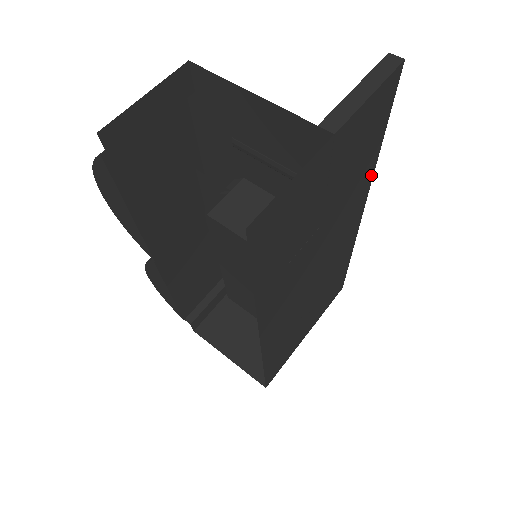
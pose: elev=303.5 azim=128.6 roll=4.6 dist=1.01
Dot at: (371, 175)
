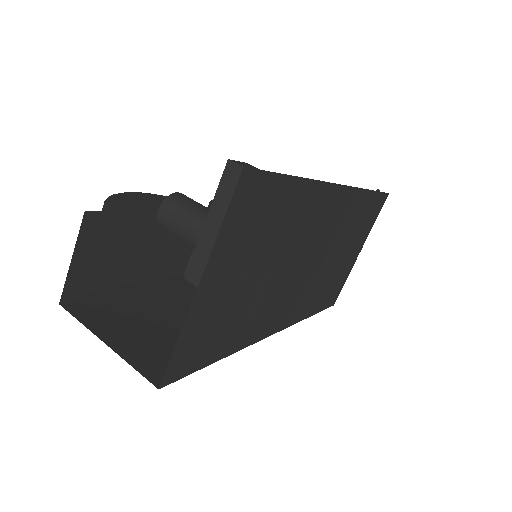
Dot at: (314, 185)
